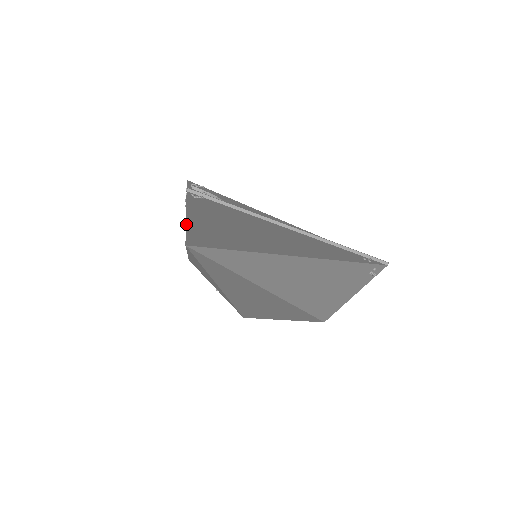
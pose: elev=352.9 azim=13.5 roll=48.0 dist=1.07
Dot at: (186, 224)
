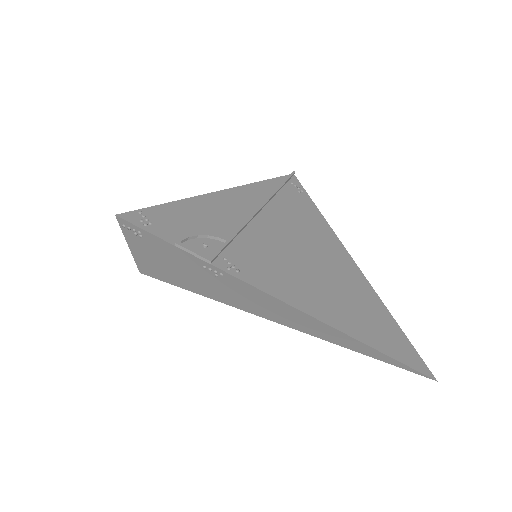
Dot at: (376, 350)
